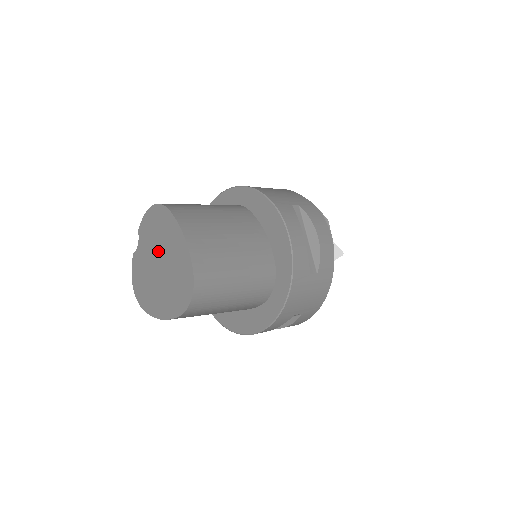
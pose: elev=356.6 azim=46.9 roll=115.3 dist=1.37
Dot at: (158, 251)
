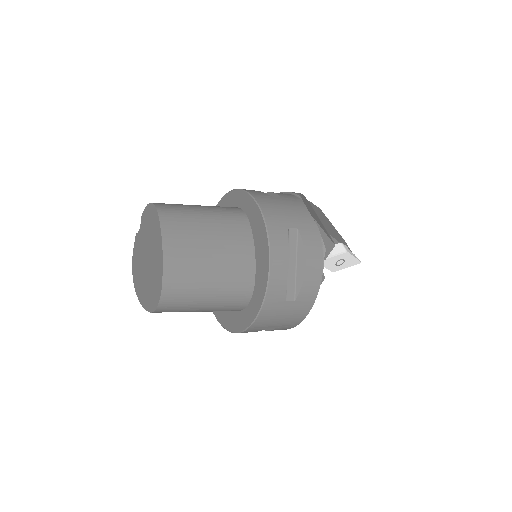
Dot at: (148, 246)
